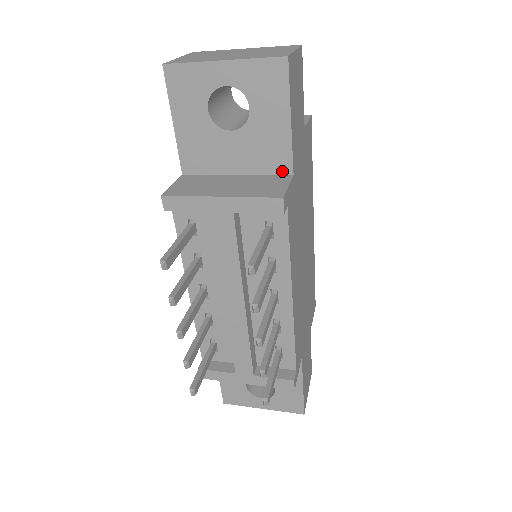
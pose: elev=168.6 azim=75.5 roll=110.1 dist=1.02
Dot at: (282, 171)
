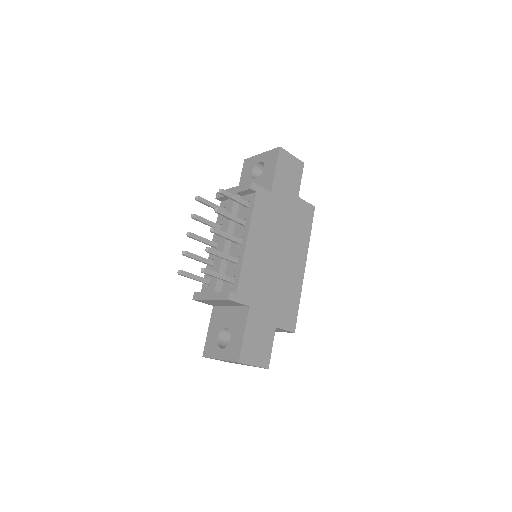
Dot at: occluded
